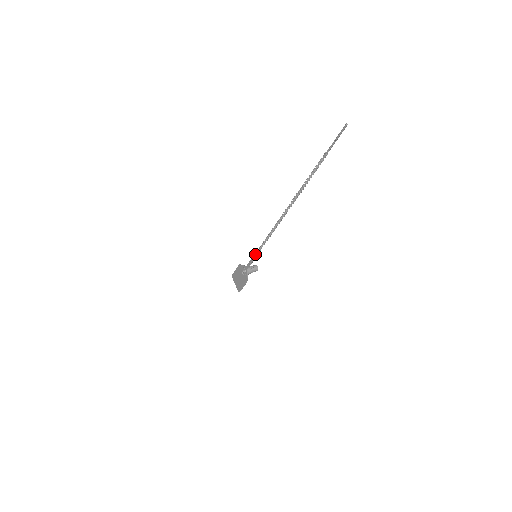
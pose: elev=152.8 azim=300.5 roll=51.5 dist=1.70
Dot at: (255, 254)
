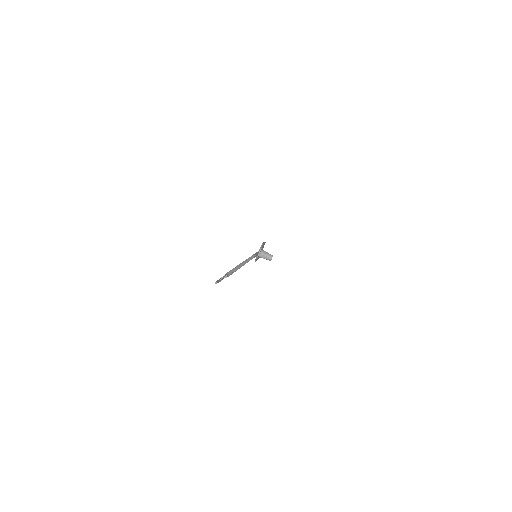
Dot at: occluded
